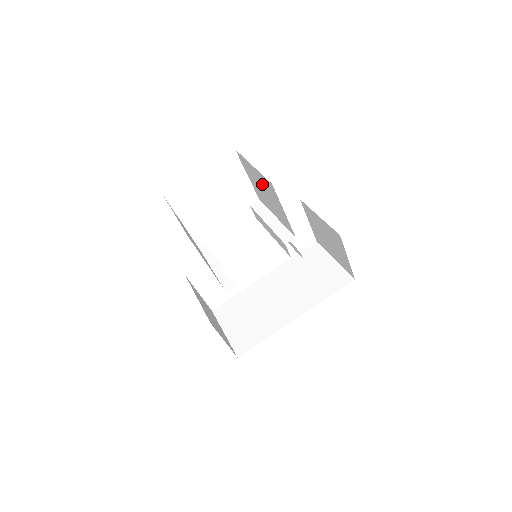
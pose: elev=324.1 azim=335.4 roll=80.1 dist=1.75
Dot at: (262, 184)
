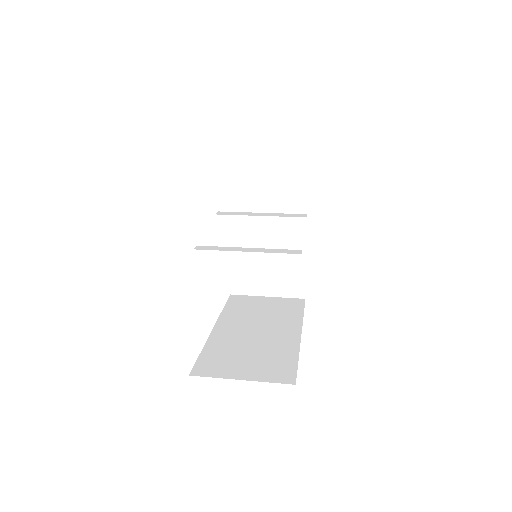
Dot at: (268, 160)
